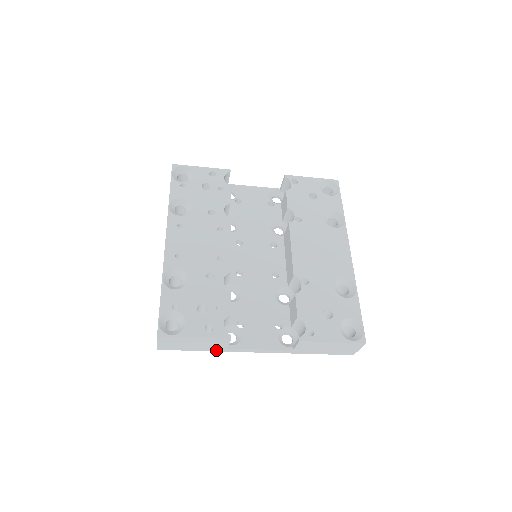
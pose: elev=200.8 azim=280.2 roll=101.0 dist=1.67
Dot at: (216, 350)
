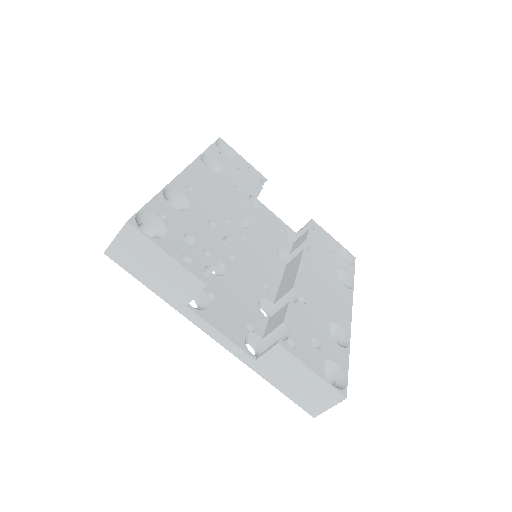
Dot at: (170, 301)
